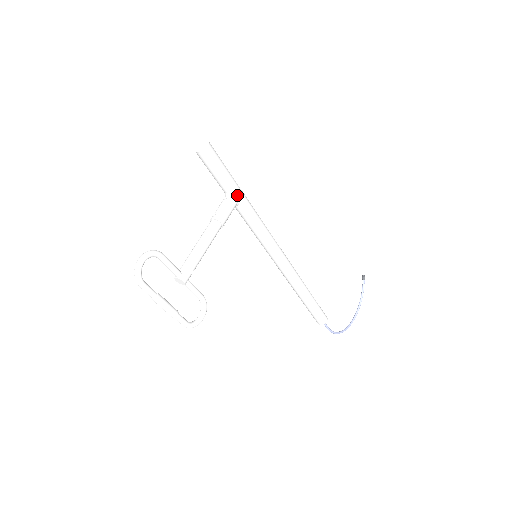
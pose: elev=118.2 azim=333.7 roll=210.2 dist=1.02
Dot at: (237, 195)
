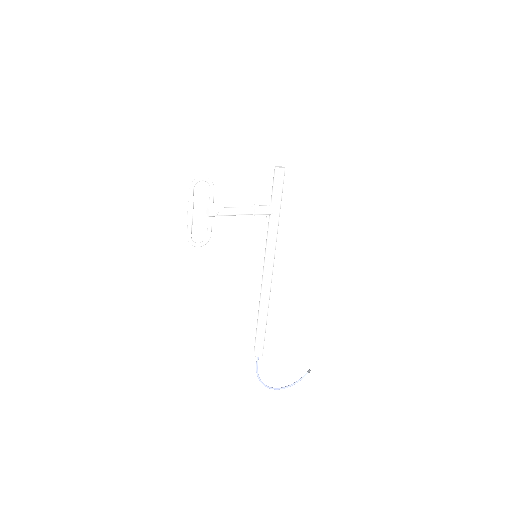
Dot at: (276, 209)
